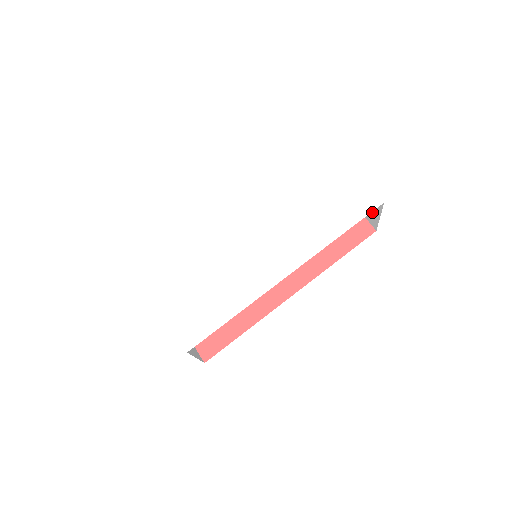
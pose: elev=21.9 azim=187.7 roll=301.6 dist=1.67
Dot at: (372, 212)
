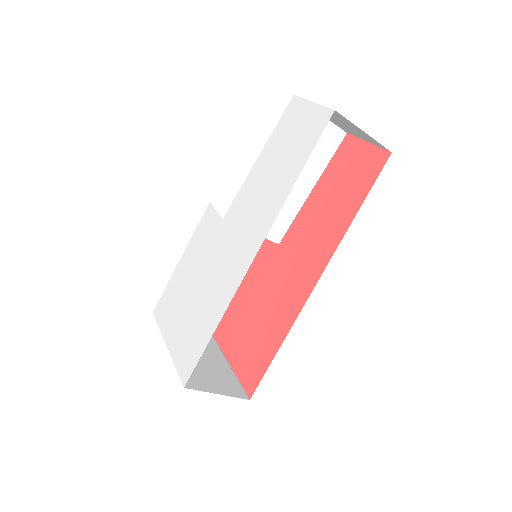
Dot at: (361, 133)
